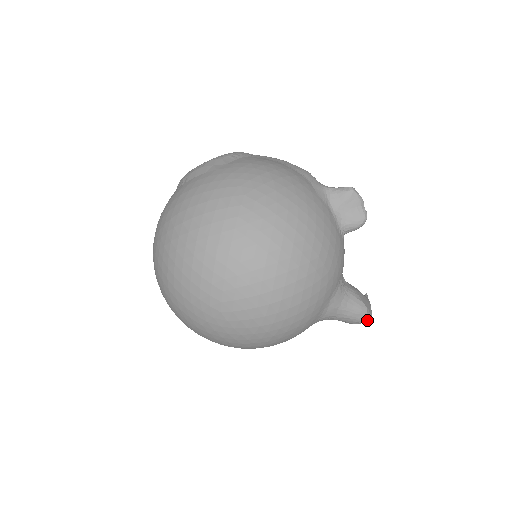
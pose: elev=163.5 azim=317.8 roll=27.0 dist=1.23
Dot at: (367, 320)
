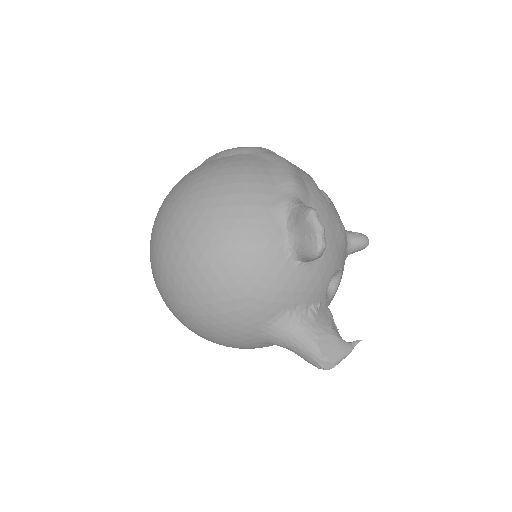
Dot at: (324, 368)
